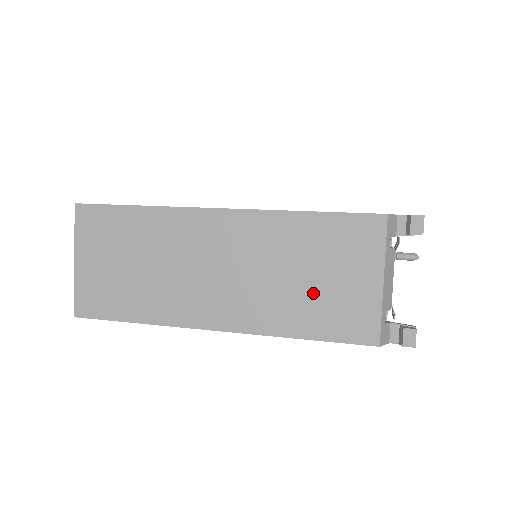
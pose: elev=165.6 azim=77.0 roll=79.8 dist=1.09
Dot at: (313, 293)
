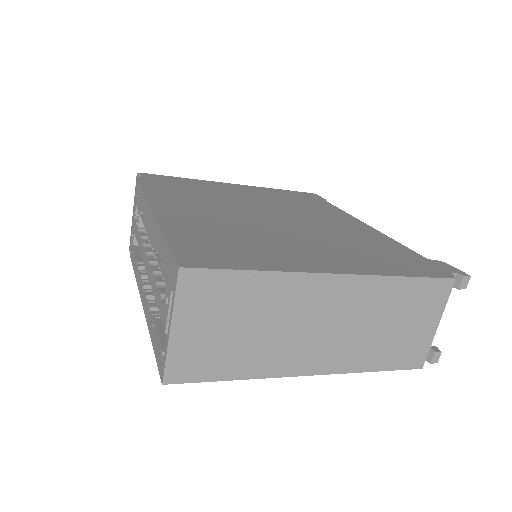
Dot at: (392, 338)
